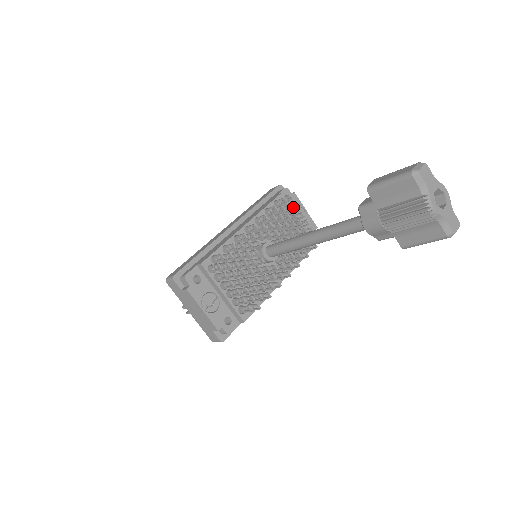
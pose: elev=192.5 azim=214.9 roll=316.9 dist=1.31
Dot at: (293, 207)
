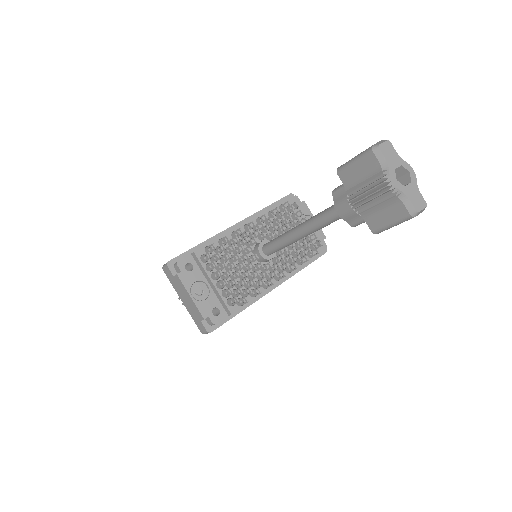
Dot at: occluded
